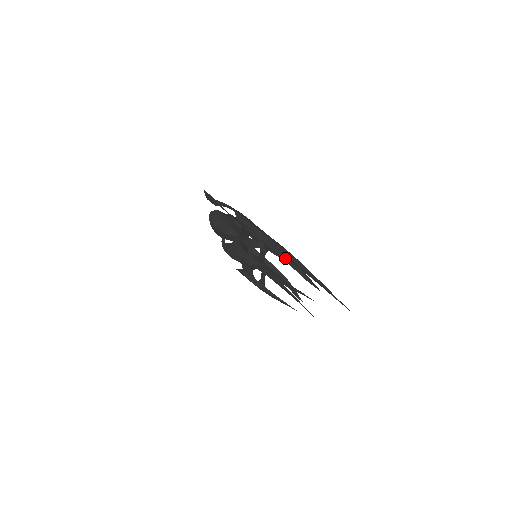
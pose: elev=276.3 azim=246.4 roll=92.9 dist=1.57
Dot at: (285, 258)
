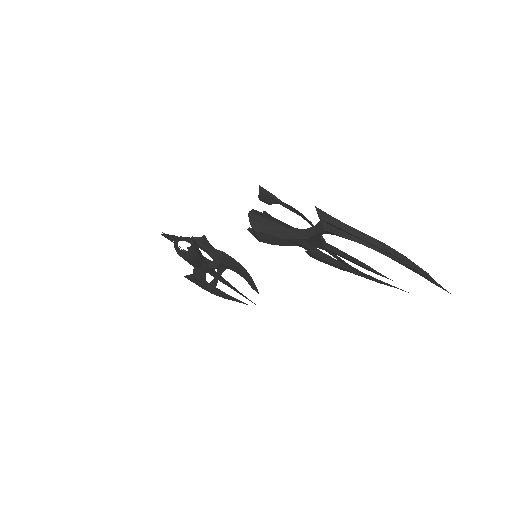
Dot at: (384, 254)
